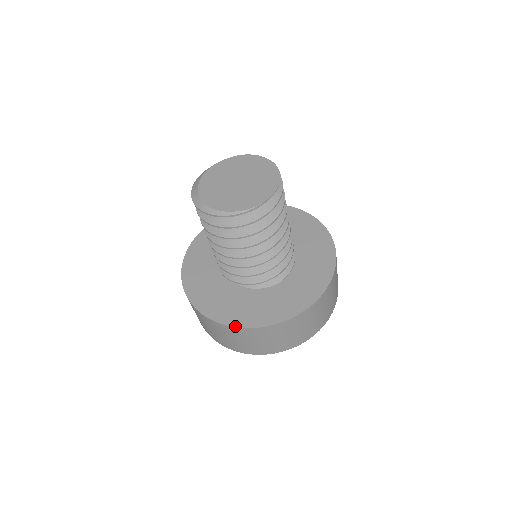
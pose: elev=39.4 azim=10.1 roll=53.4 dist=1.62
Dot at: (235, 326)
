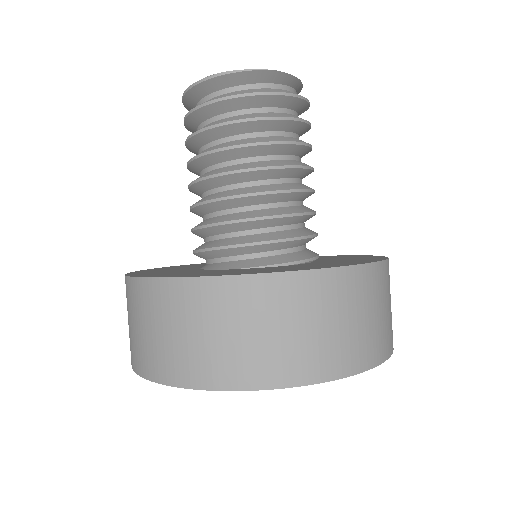
Dot at: (127, 274)
